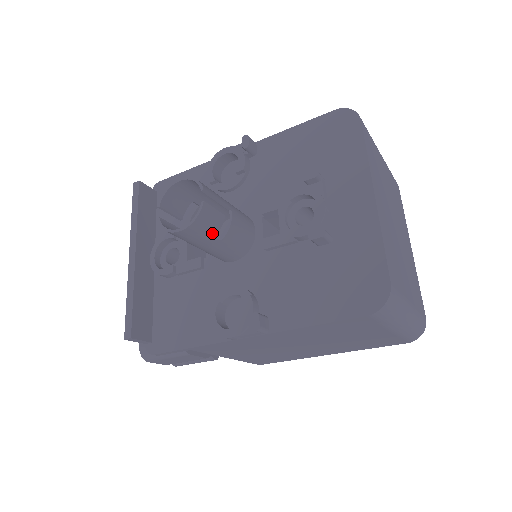
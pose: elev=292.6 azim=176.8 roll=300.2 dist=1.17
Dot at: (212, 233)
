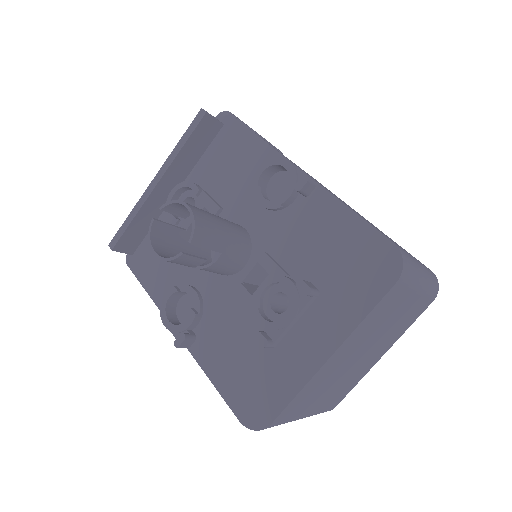
Dot at: (186, 265)
